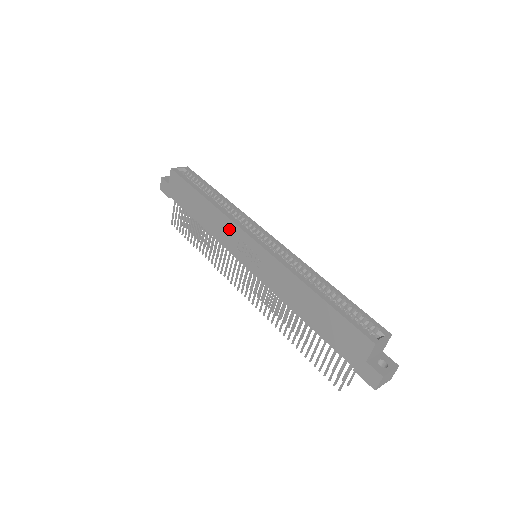
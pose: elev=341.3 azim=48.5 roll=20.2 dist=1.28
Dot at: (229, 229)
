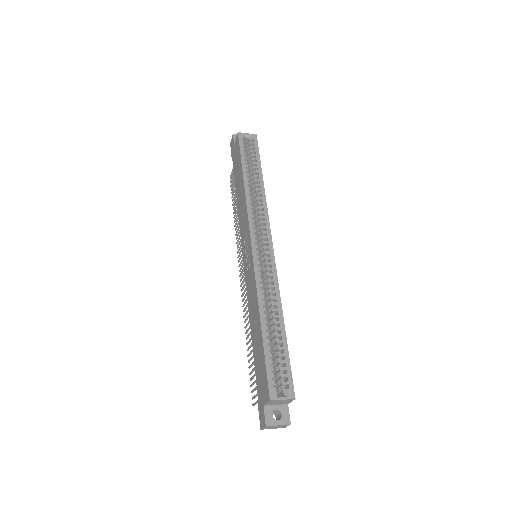
Dot at: (245, 221)
